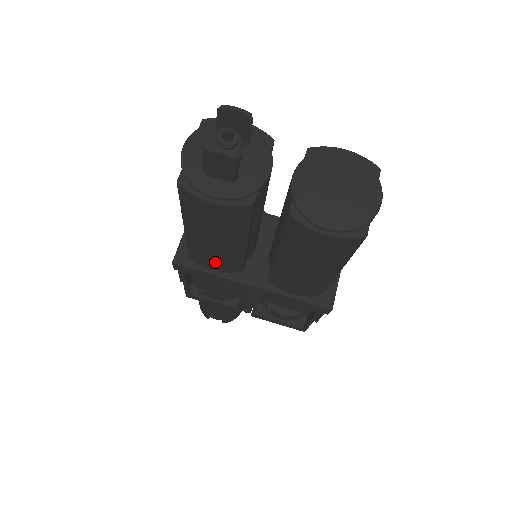
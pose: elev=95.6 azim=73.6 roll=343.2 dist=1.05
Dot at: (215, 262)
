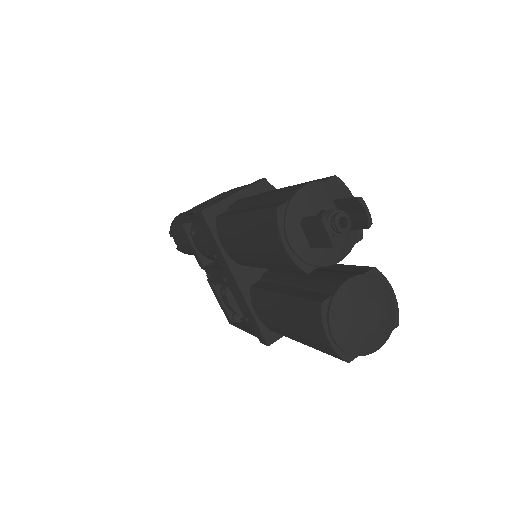
Dot at: (231, 247)
